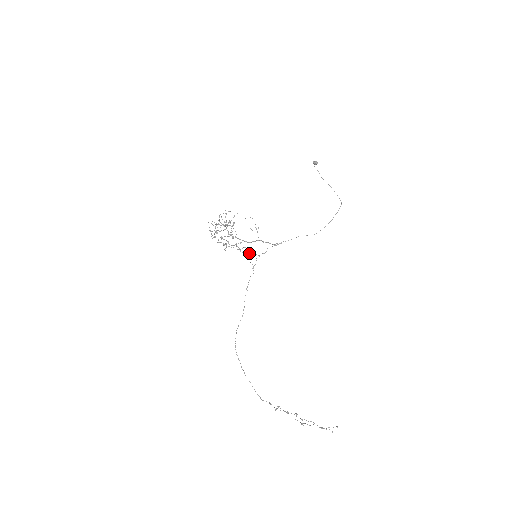
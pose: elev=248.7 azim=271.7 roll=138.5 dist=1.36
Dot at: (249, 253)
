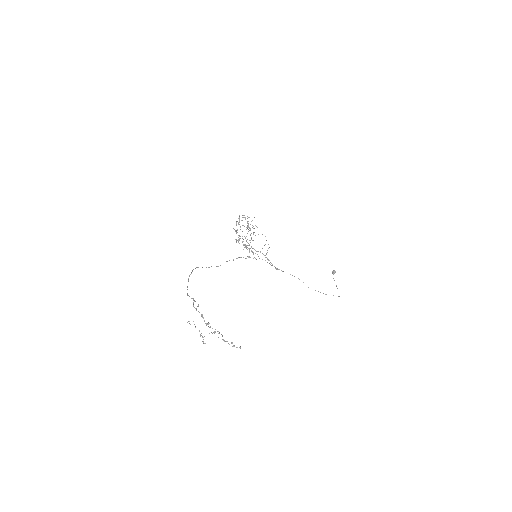
Dot at: occluded
